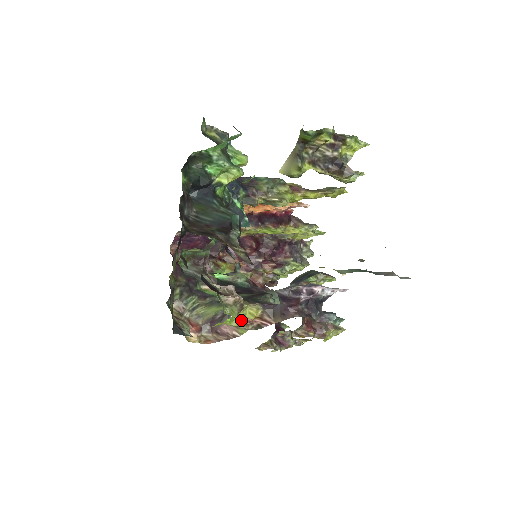
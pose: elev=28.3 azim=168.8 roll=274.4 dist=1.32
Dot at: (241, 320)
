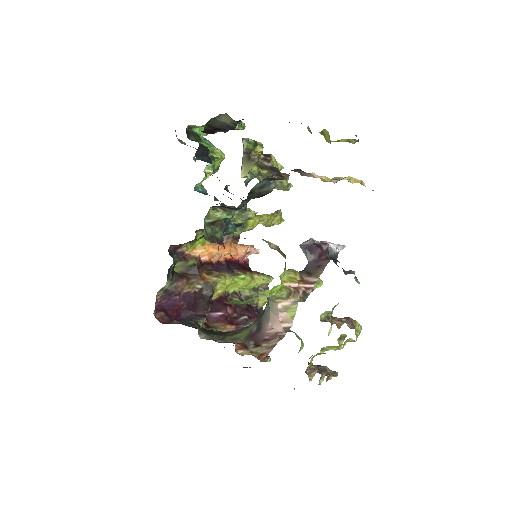
Dot at: (287, 287)
